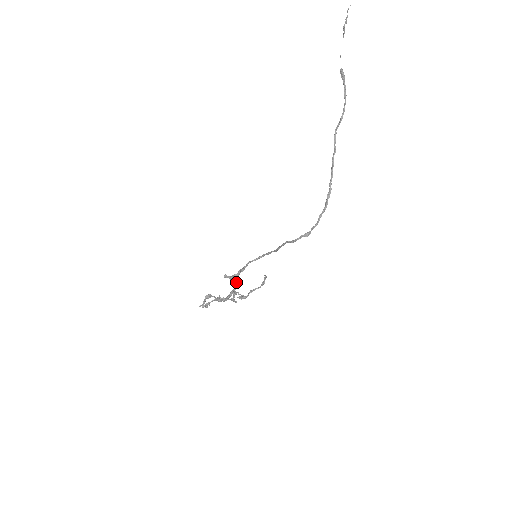
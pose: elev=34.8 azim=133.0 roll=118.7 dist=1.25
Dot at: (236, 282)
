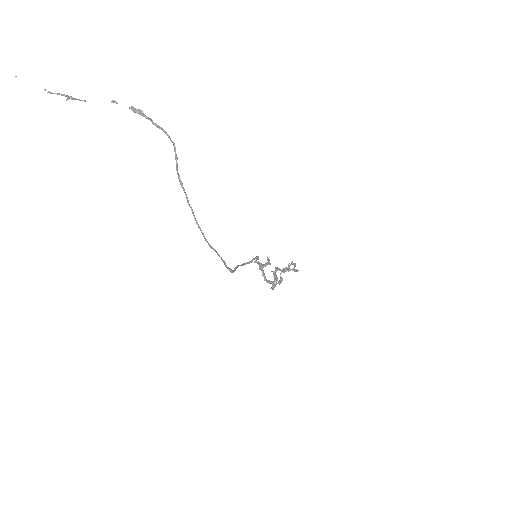
Dot at: (262, 275)
